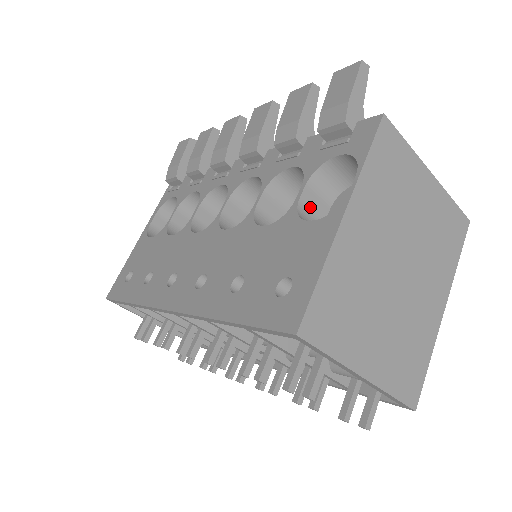
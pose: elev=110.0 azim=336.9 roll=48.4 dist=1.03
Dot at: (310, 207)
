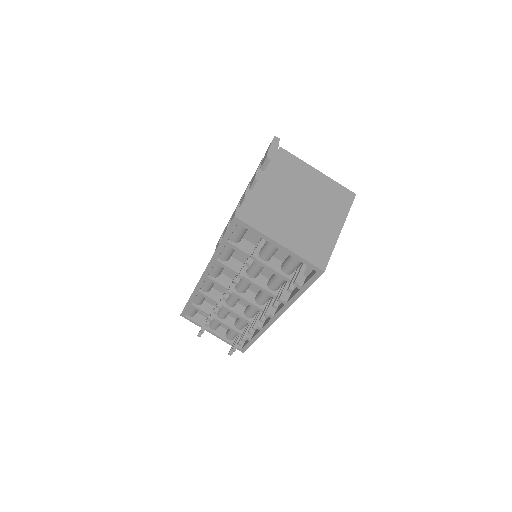
Dot at: occluded
